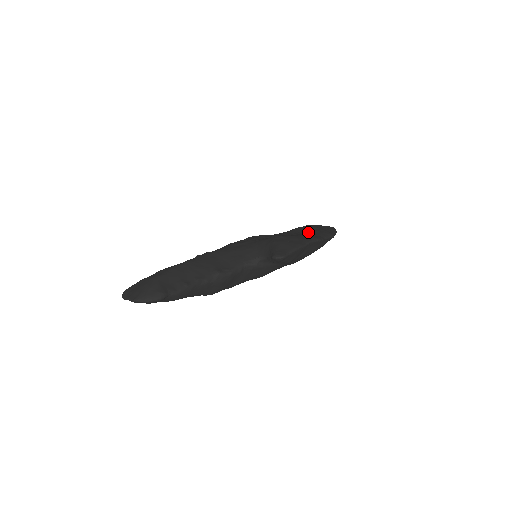
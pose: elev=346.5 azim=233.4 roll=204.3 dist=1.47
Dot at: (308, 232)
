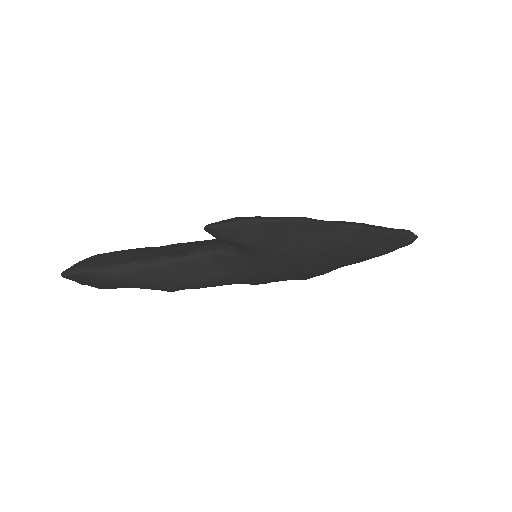
Dot at: occluded
